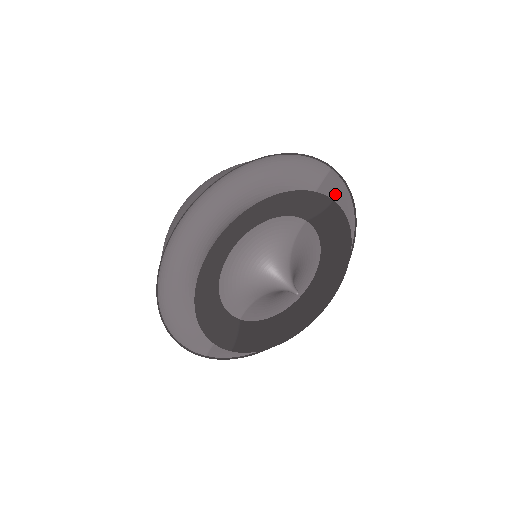
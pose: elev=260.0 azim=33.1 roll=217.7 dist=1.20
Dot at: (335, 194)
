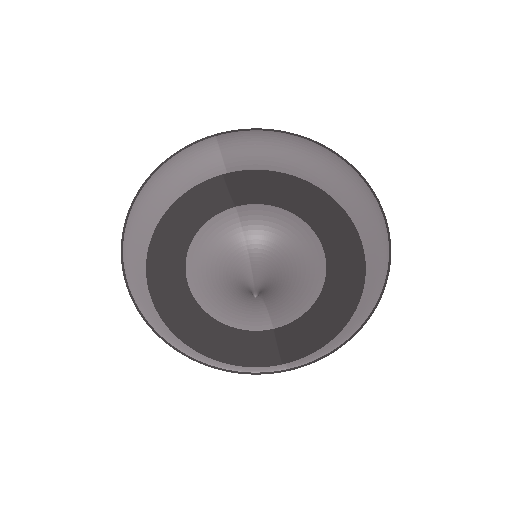
Dot at: (253, 148)
